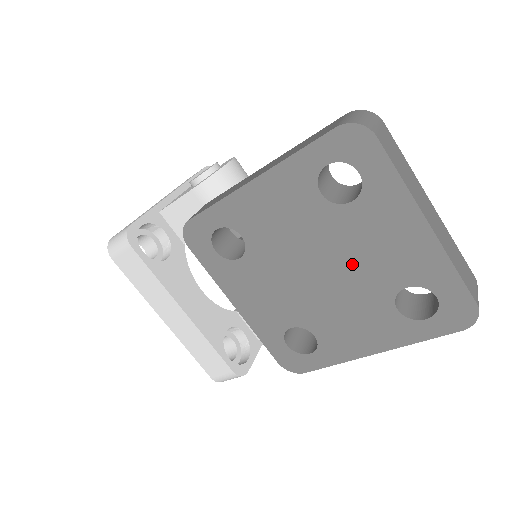
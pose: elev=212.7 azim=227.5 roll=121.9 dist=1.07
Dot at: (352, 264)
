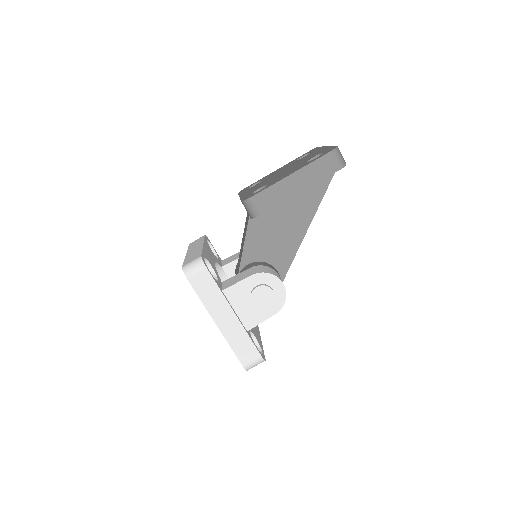
Dot at: occluded
